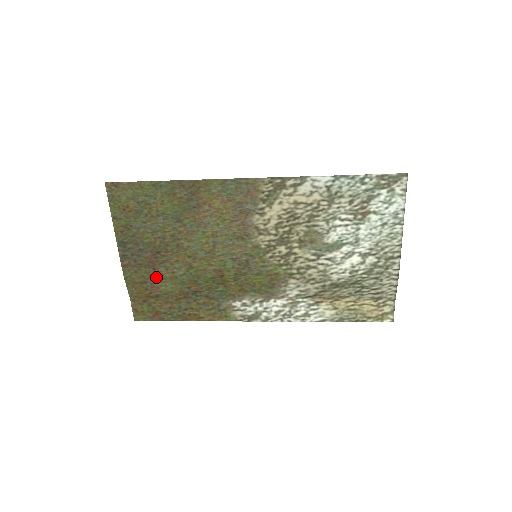
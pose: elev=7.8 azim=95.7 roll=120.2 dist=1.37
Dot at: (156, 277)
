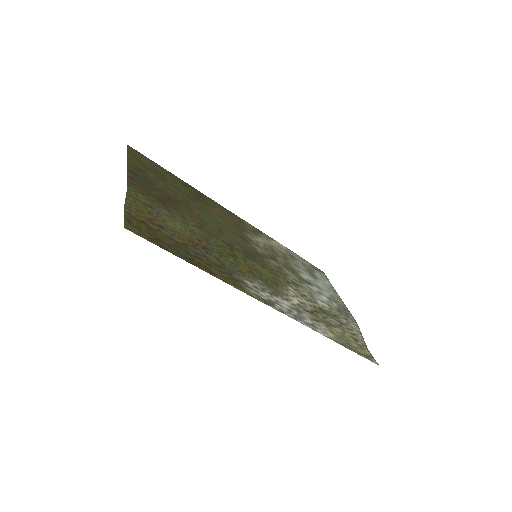
Dot at: (165, 211)
